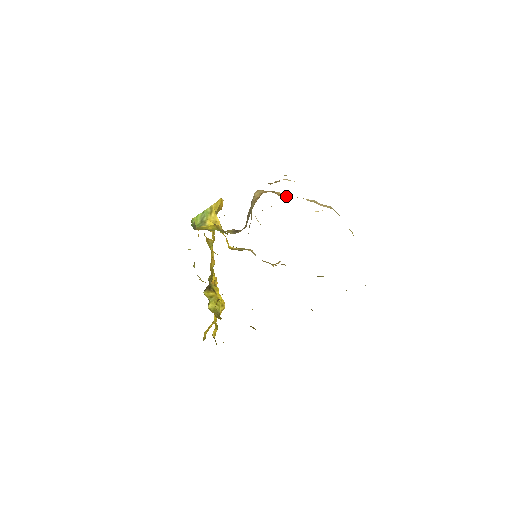
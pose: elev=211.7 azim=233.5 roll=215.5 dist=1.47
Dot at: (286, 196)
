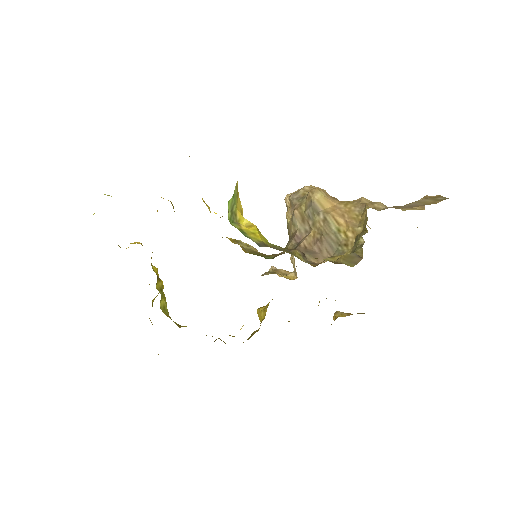
Dot at: occluded
